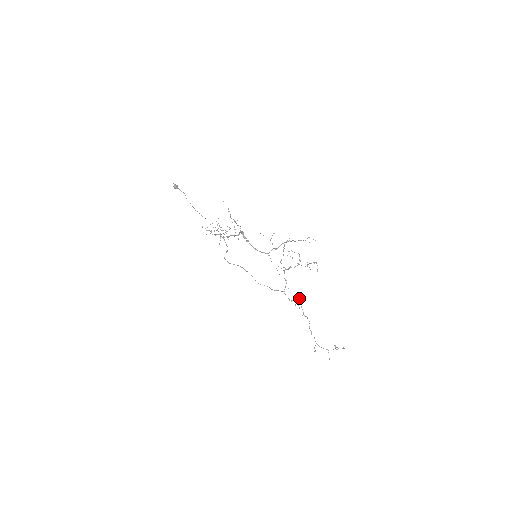
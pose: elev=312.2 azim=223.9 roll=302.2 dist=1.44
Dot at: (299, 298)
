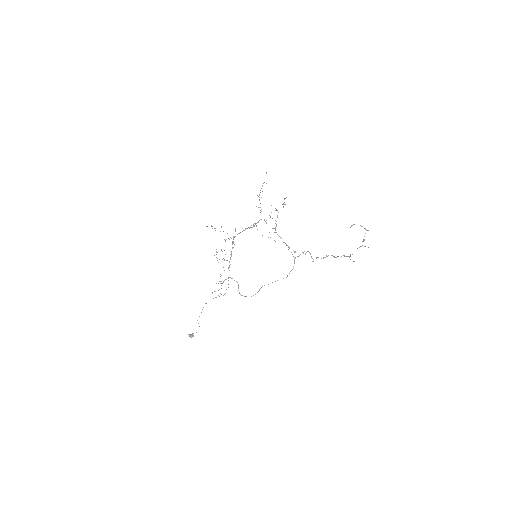
Dot at: occluded
